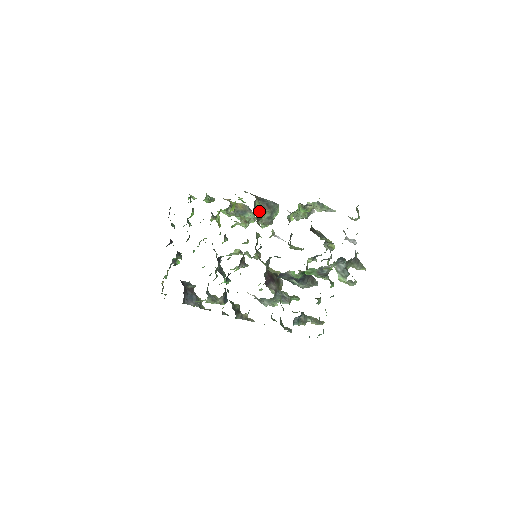
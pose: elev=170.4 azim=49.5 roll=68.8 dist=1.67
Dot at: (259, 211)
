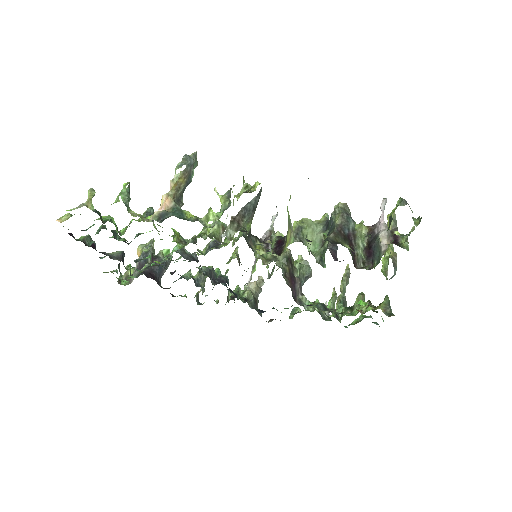
Dot at: (250, 229)
